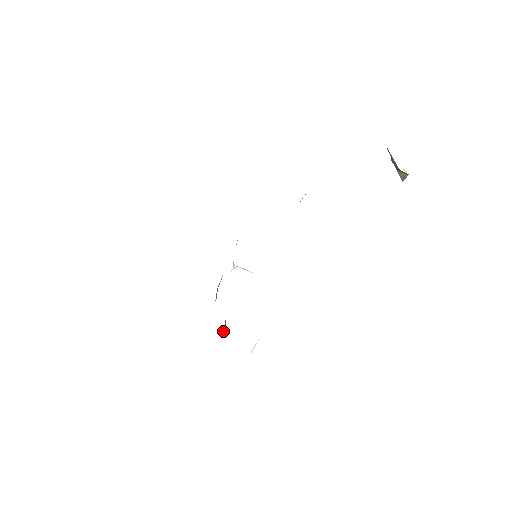
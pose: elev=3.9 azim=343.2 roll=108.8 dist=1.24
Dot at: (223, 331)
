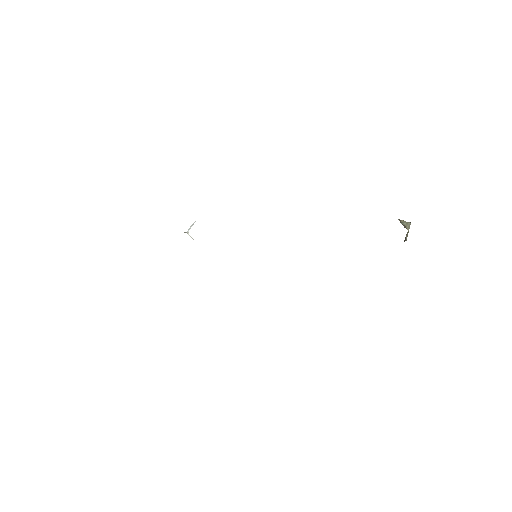
Dot at: occluded
